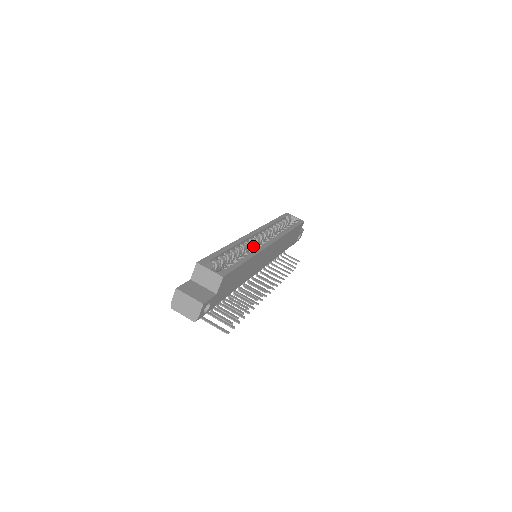
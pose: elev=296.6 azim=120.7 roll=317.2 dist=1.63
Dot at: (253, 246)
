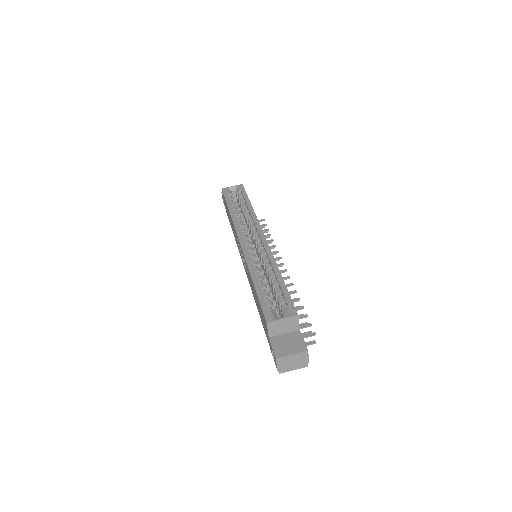
Dot at: occluded
